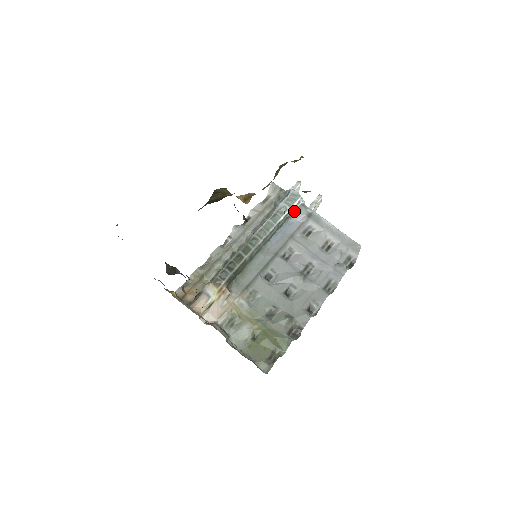
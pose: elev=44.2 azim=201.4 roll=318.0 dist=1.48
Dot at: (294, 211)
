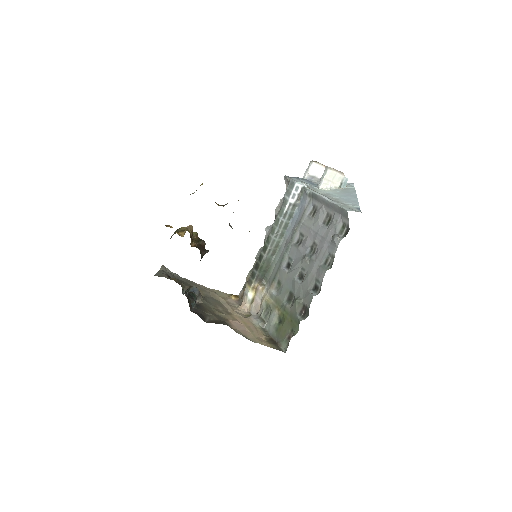
Dot at: (297, 197)
